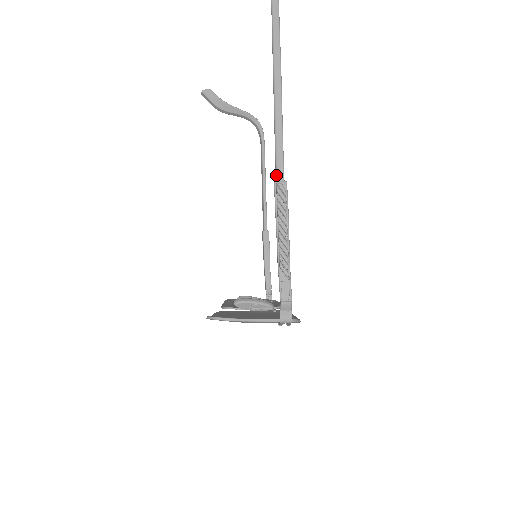
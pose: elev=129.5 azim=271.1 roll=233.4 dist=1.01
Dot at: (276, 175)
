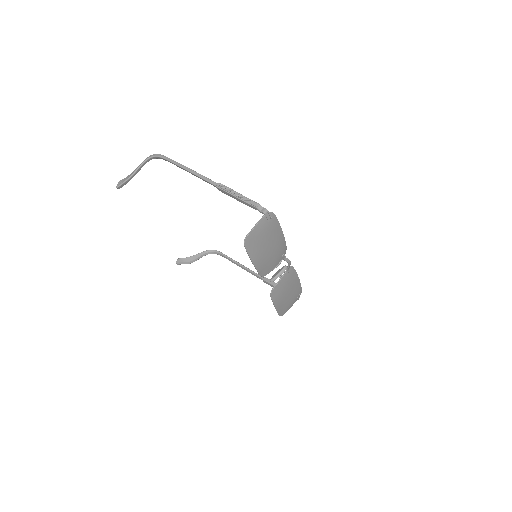
Dot at: (214, 185)
